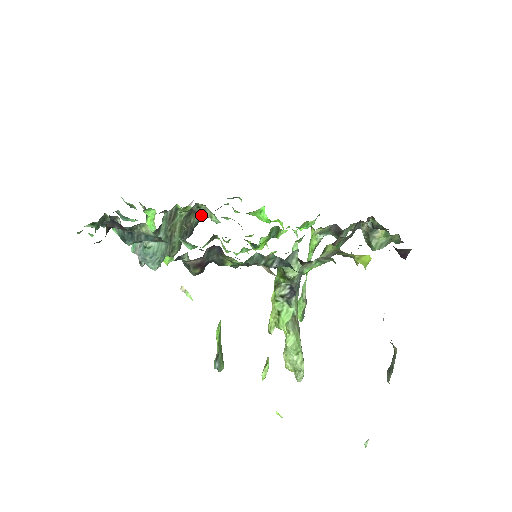
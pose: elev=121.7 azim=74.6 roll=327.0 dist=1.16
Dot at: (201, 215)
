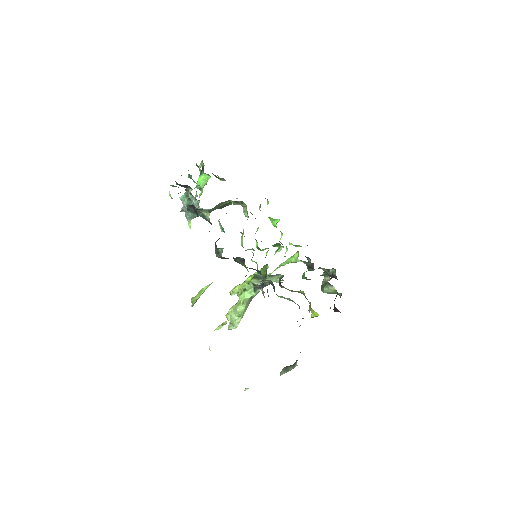
Dot at: (239, 204)
